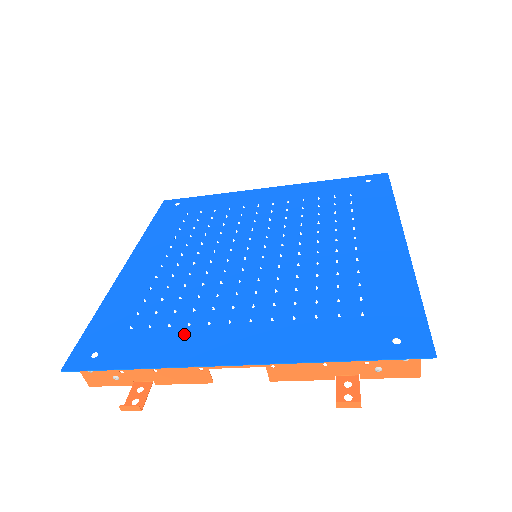
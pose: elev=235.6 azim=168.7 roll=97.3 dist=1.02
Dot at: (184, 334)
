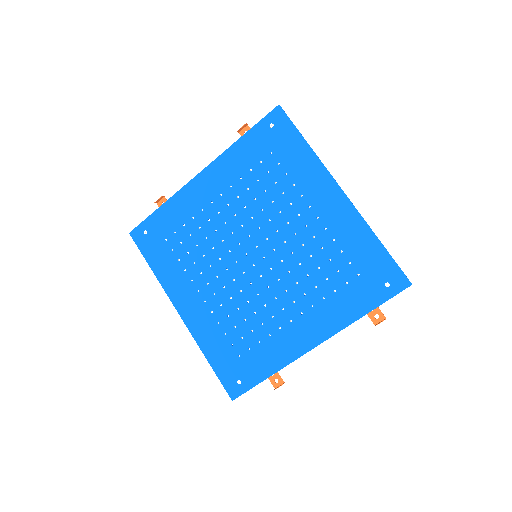
Dot at: (273, 343)
